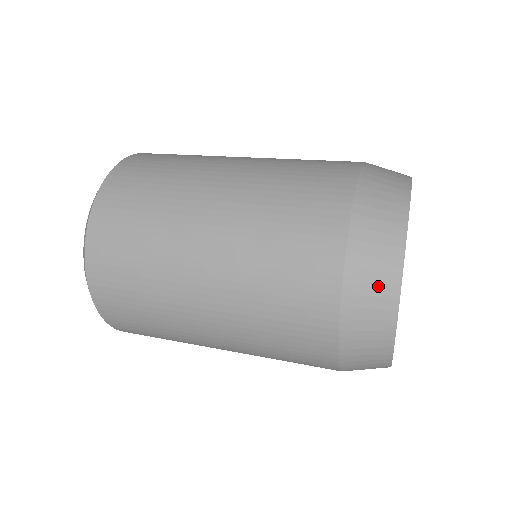
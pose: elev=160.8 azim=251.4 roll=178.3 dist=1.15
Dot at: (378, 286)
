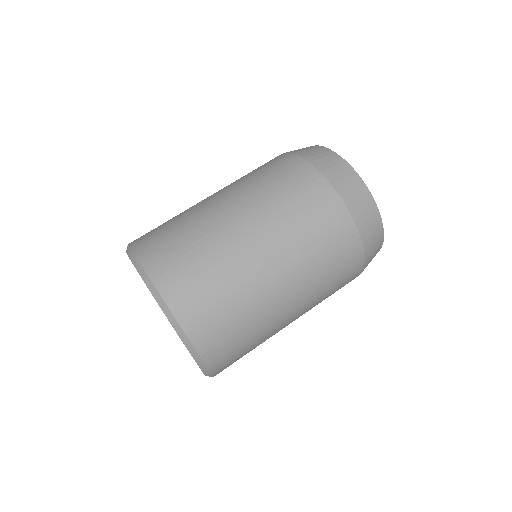
Dot at: (371, 218)
